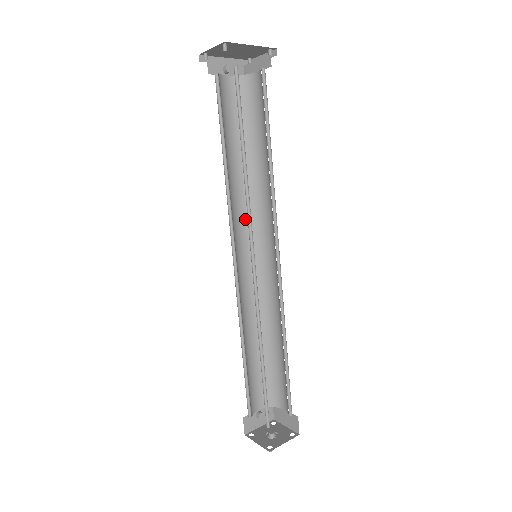
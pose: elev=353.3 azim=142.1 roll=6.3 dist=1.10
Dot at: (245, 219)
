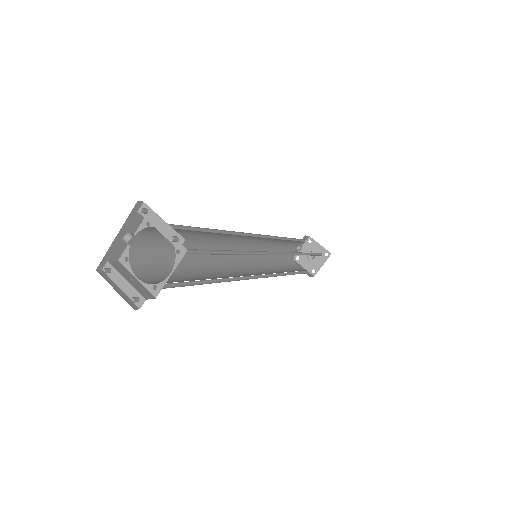
Dot at: (230, 240)
